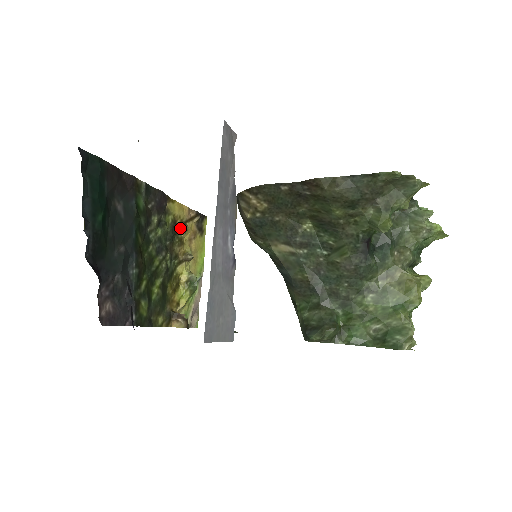
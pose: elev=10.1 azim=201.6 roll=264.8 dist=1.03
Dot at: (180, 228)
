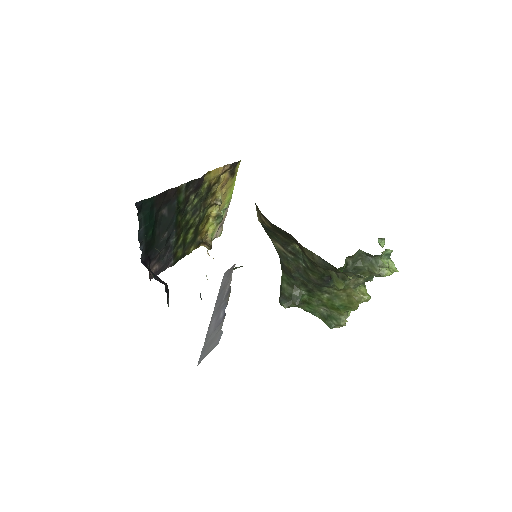
Dot at: (214, 184)
